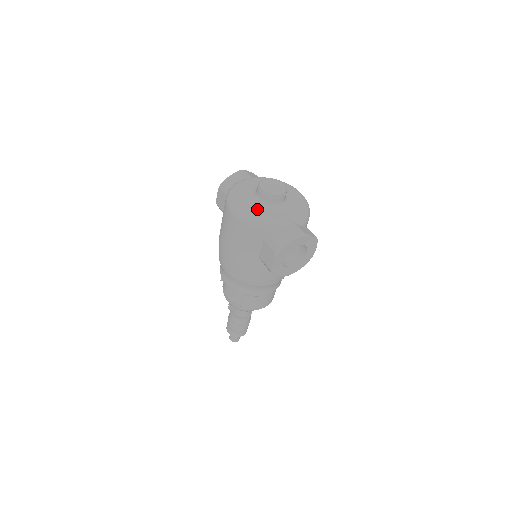
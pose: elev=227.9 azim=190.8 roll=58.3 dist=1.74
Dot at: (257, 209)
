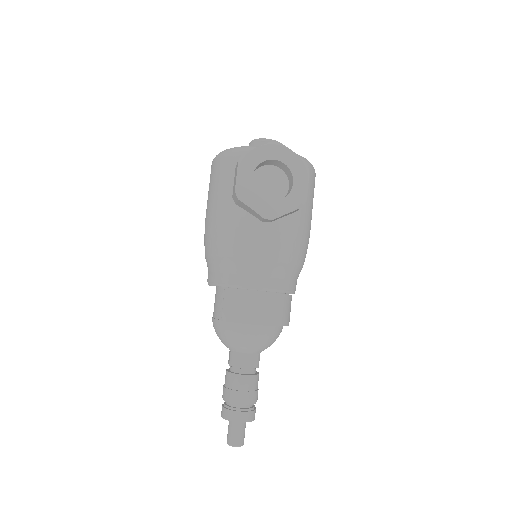
Dot at: occluded
